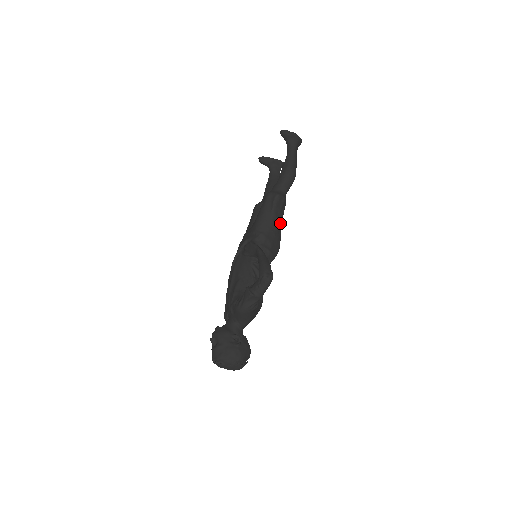
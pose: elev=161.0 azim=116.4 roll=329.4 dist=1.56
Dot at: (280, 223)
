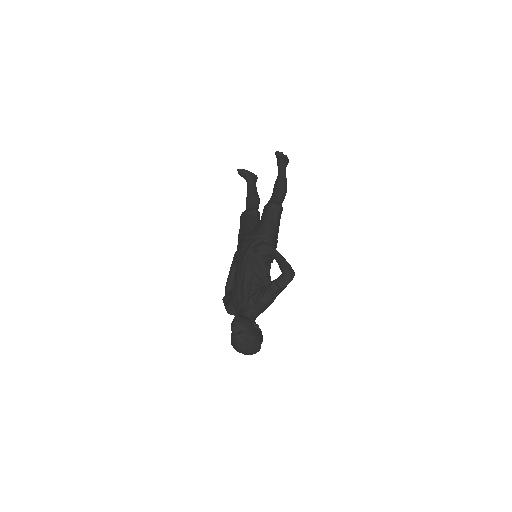
Dot at: occluded
